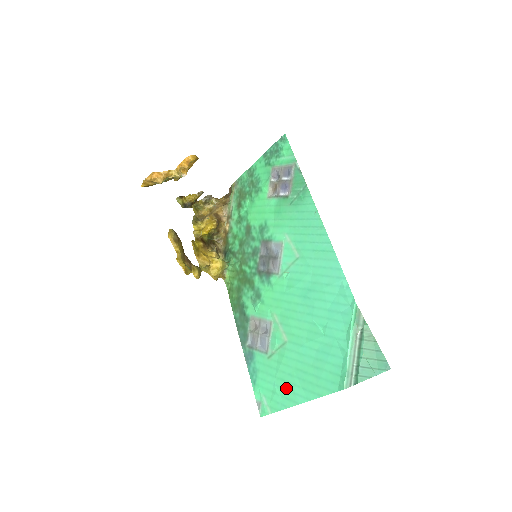
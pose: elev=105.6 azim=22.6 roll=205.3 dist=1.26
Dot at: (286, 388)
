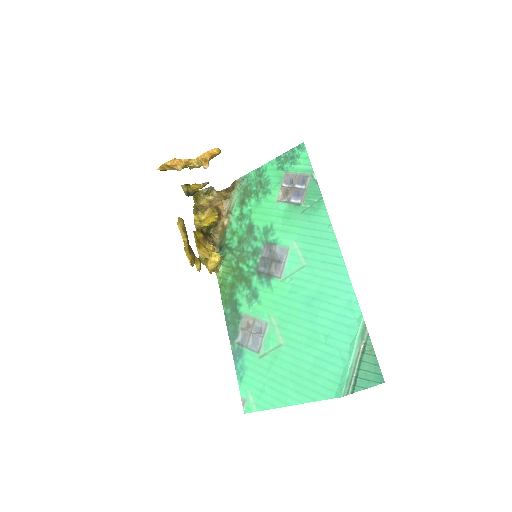
Dot at: (277, 389)
